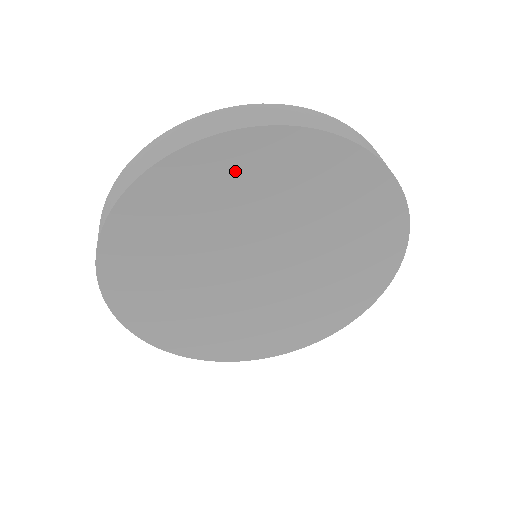
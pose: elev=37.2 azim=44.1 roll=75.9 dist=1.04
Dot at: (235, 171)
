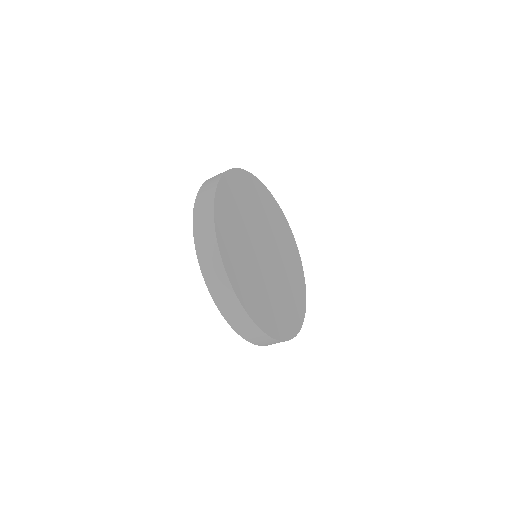
Dot at: (257, 192)
